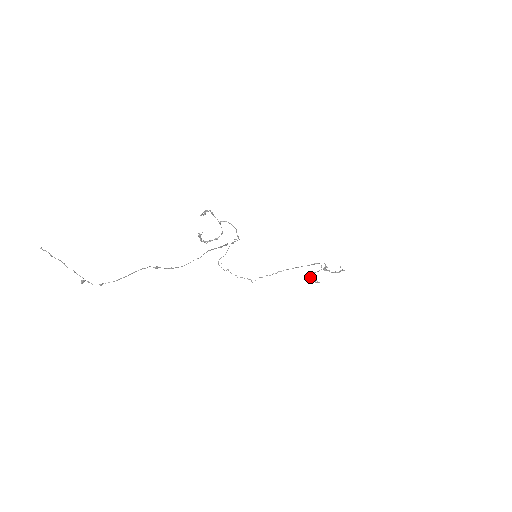
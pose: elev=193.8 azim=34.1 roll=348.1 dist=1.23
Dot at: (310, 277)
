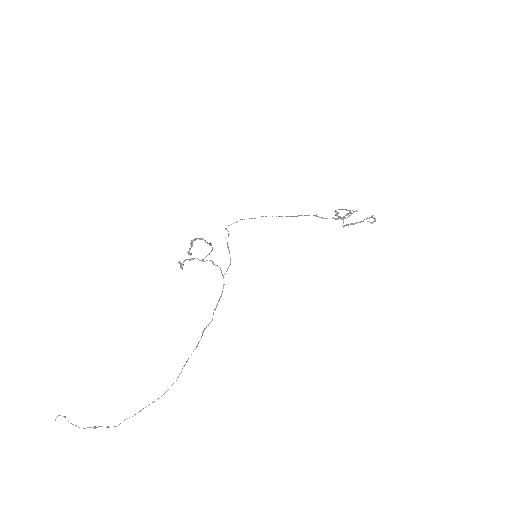
Dot at: occluded
